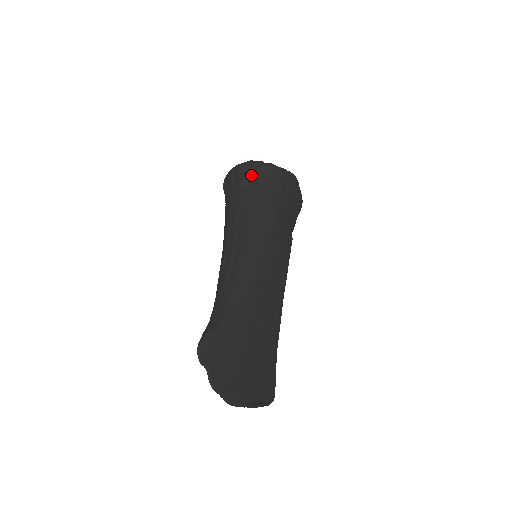
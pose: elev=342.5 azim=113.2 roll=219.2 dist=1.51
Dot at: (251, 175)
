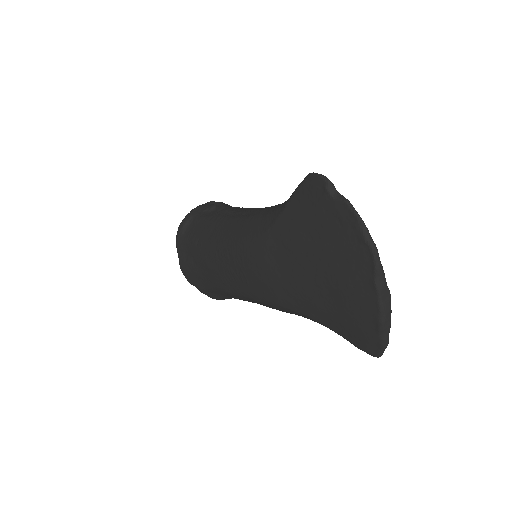
Dot at: (221, 205)
